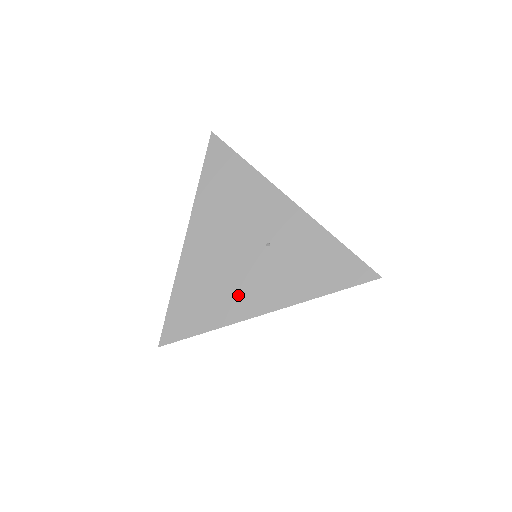
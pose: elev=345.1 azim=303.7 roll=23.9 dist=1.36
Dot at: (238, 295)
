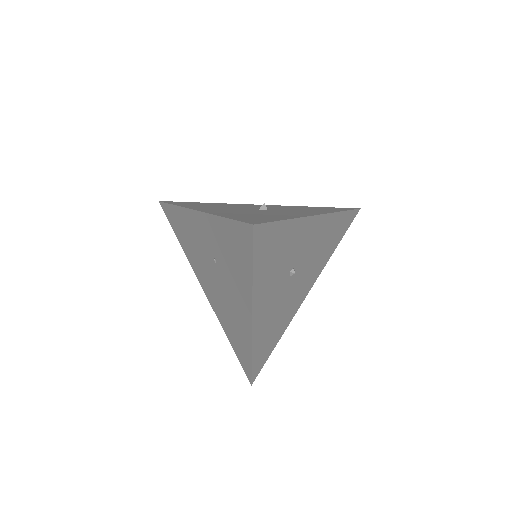
Dot at: (237, 317)
